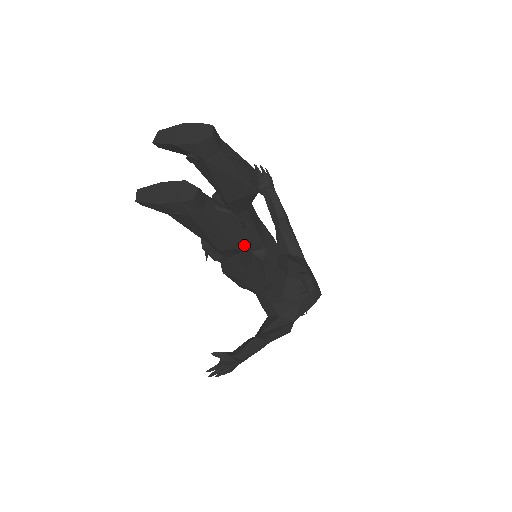
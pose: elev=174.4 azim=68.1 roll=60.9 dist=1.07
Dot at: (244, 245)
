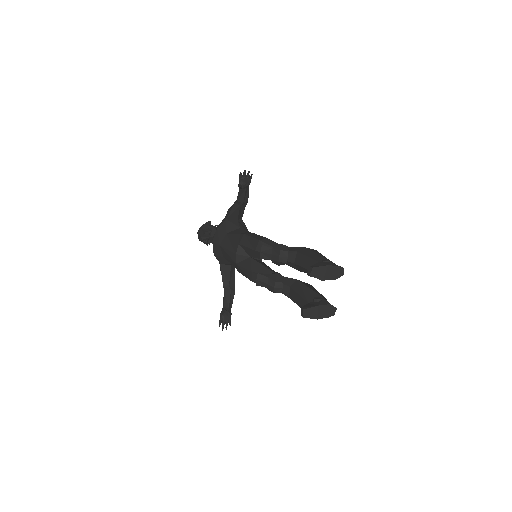
Dot at: occluded
